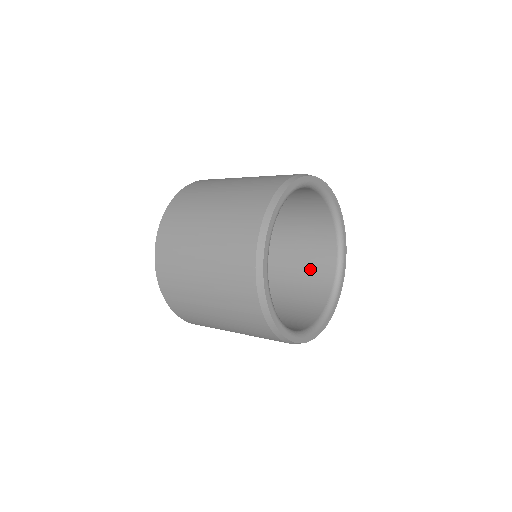
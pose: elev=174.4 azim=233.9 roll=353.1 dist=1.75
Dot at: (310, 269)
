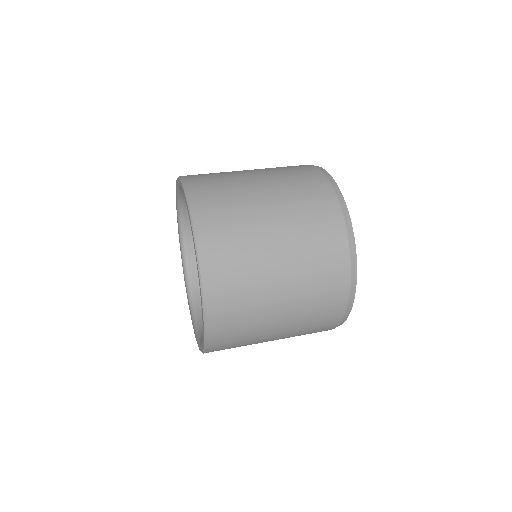
Dot at: occluded
